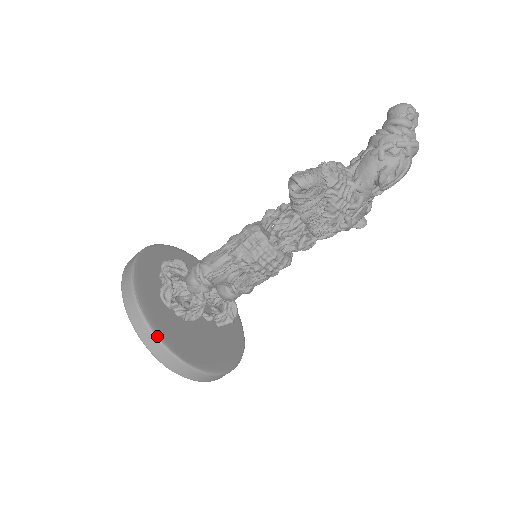
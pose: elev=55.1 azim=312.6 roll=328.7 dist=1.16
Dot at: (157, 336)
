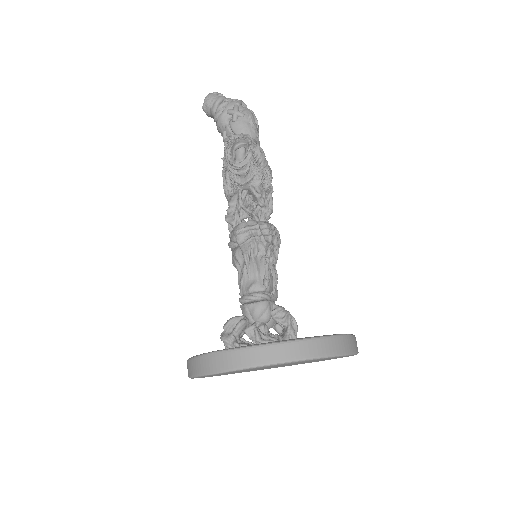
Dot at: (317, 337)
